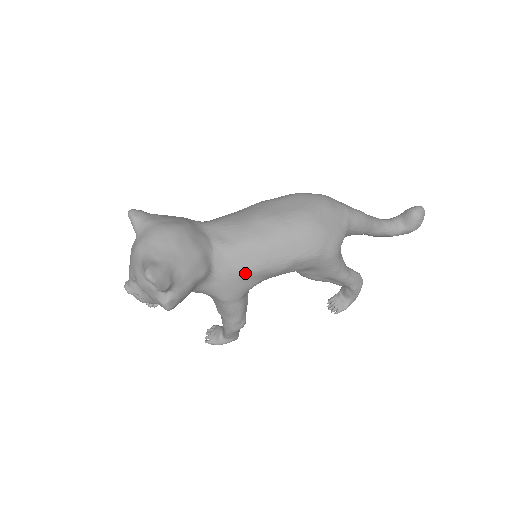
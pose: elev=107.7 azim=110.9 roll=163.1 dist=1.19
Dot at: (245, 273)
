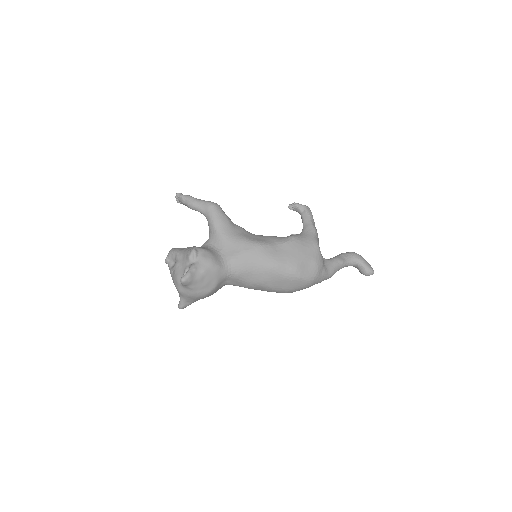
Dot at: occluded
